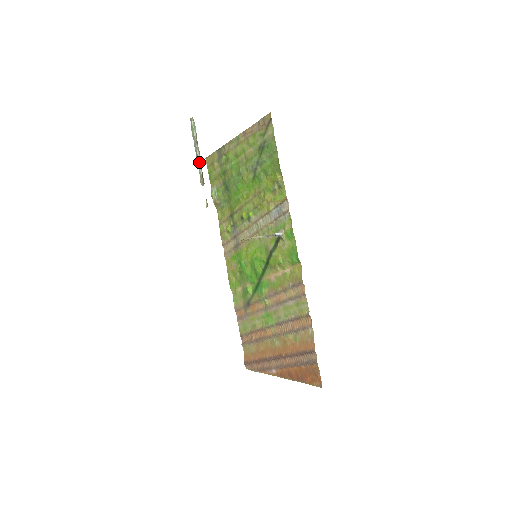
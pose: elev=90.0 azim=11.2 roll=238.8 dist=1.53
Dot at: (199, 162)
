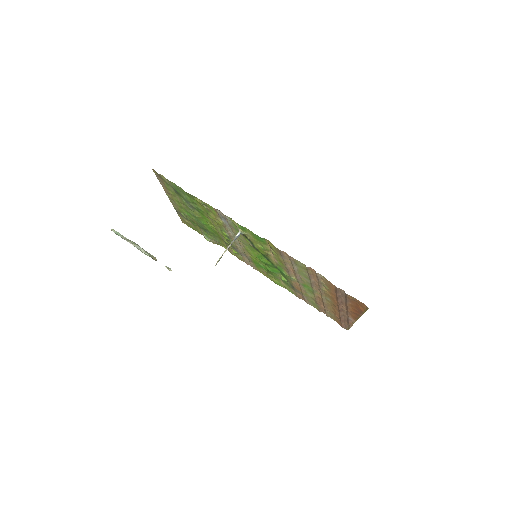
Dot at: (140, 250)
